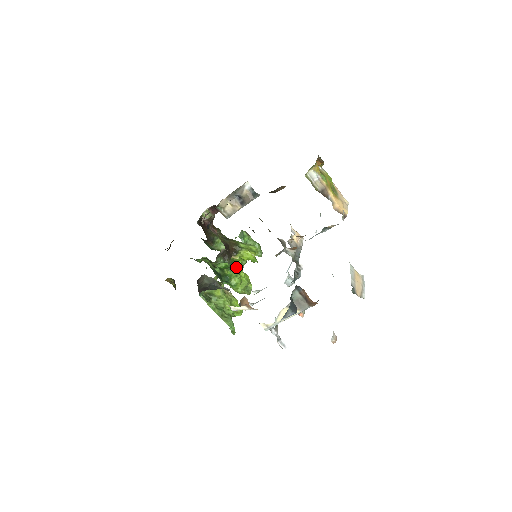
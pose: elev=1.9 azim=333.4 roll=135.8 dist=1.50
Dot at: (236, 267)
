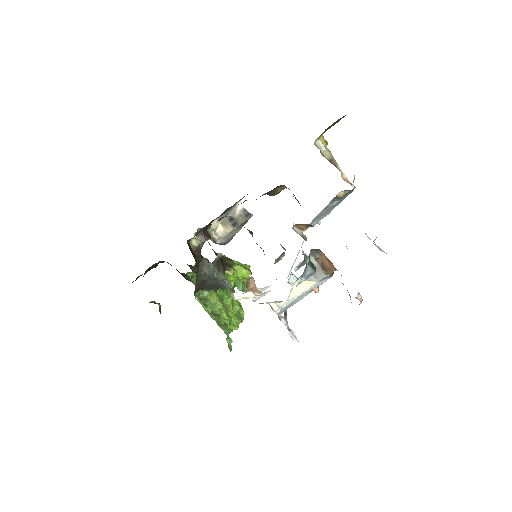
Dot at: occluded
